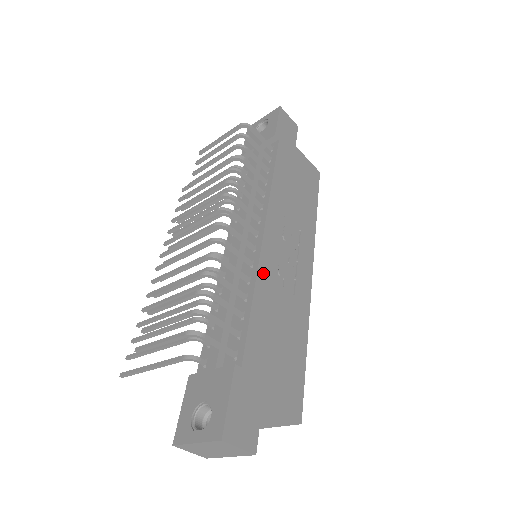
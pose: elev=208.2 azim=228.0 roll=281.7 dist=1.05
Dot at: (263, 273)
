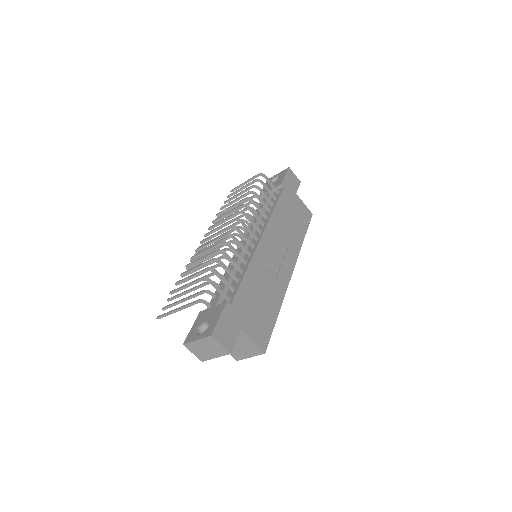
Dot at: (256, 260)
